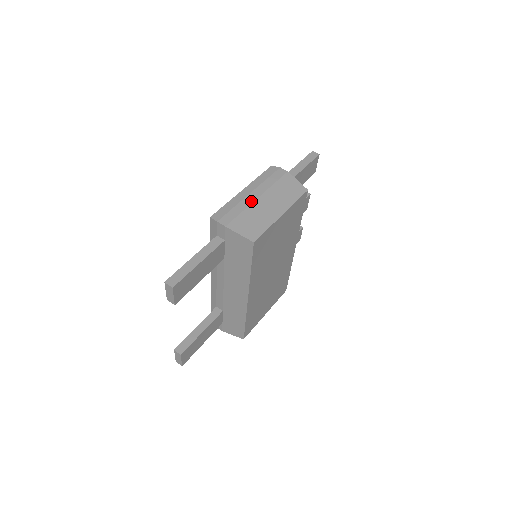
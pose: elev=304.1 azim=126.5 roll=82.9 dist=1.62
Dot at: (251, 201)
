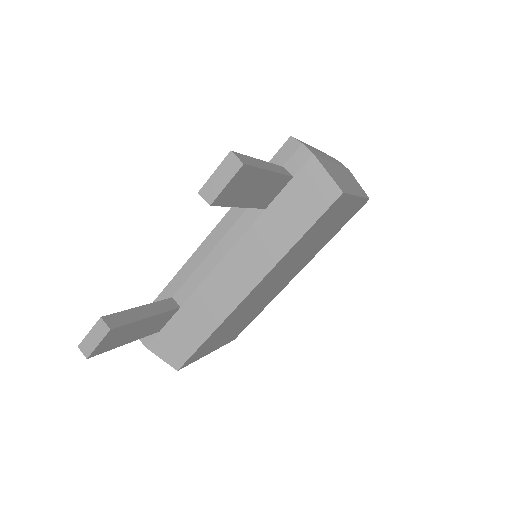
Dot at: (329, 159)
